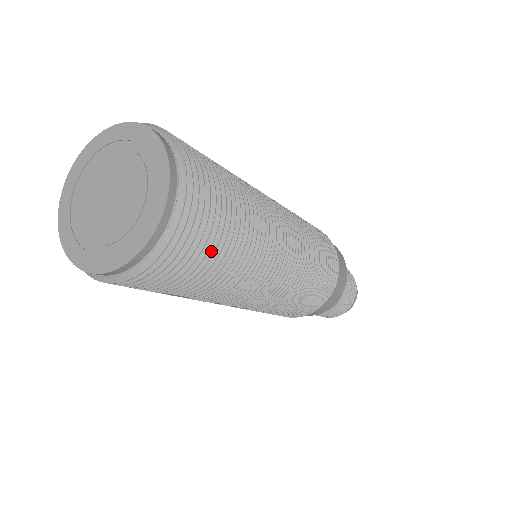
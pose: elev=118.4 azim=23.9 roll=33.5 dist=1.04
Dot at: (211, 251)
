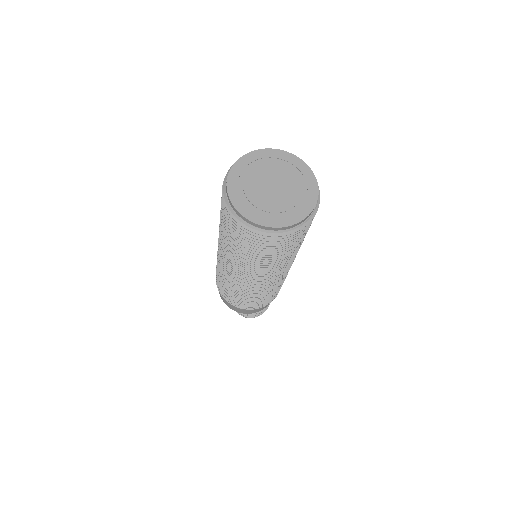
Dot at: occluded
